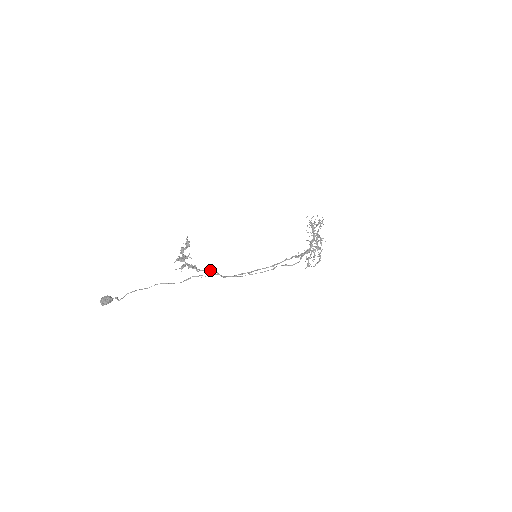
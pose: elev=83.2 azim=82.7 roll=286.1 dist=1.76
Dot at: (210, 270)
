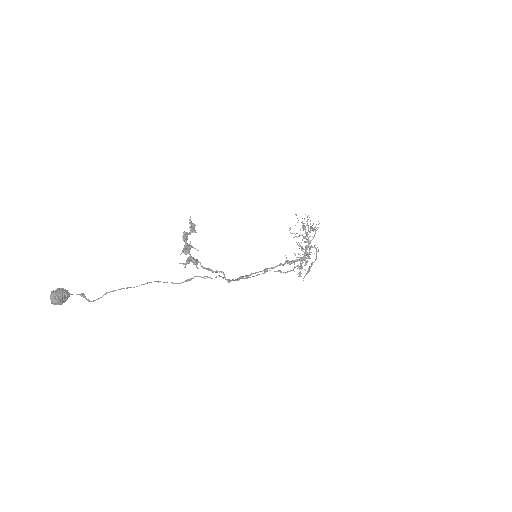
Dot at: occluded
